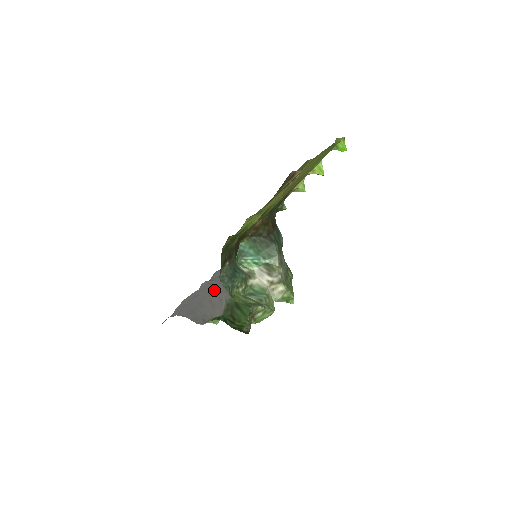
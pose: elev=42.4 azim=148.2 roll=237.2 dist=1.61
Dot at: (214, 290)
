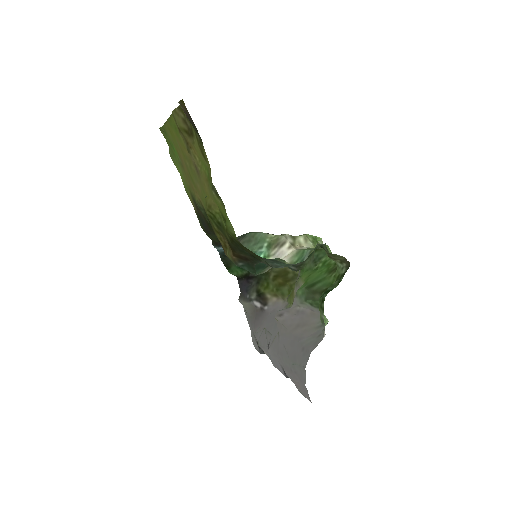
Dot at: (283, 318)
